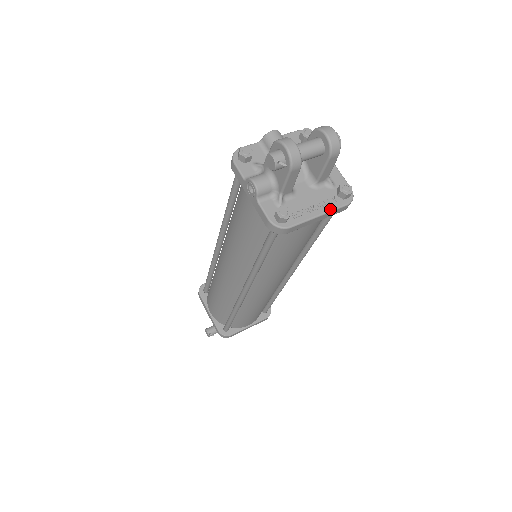
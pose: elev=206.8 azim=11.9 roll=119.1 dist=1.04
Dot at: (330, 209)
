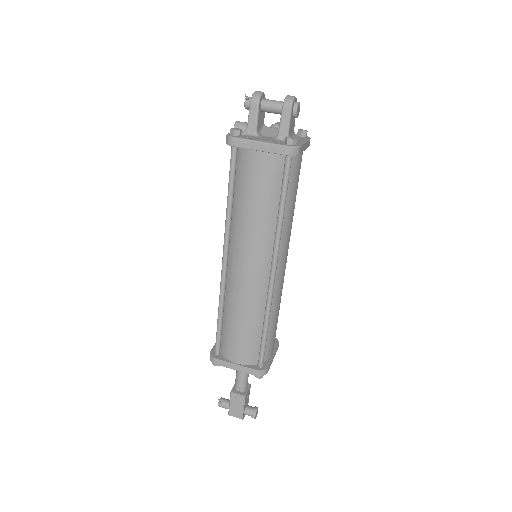
Dot at: (271, 143)
